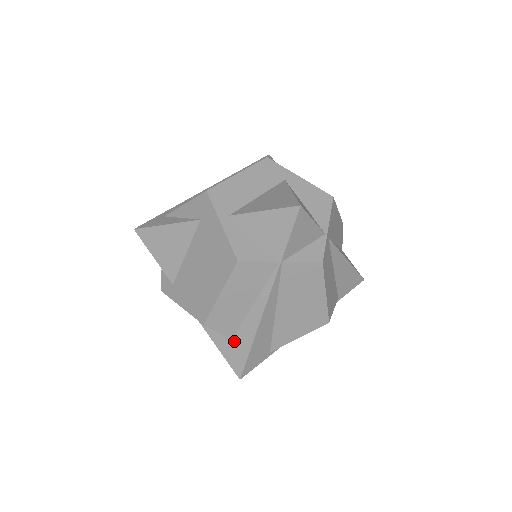
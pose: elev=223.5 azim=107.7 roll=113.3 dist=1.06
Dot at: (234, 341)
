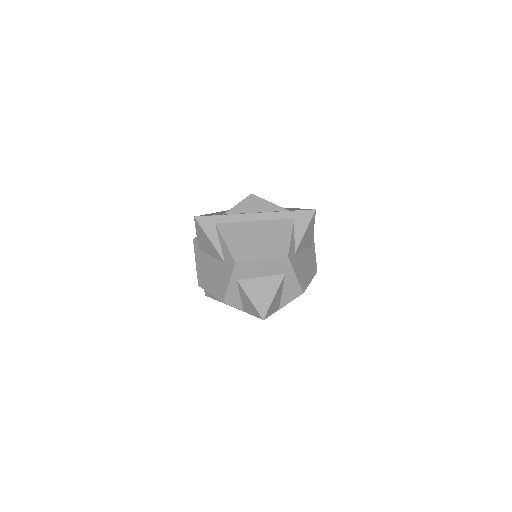
Dot at: occluded
